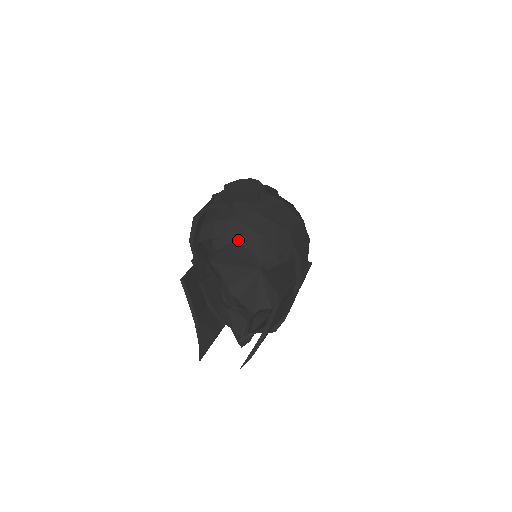
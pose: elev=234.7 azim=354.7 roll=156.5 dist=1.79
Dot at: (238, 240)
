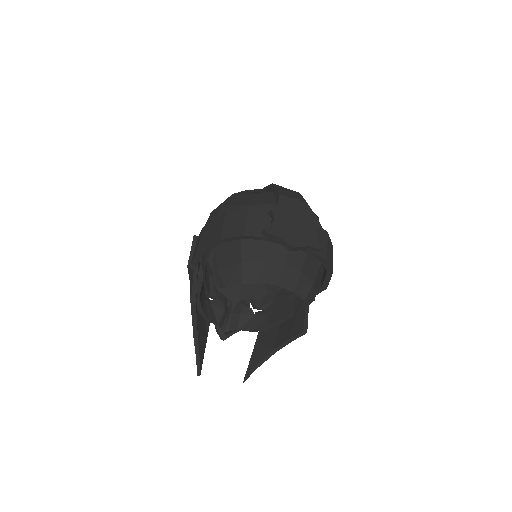
Dot at: (292, 289)
